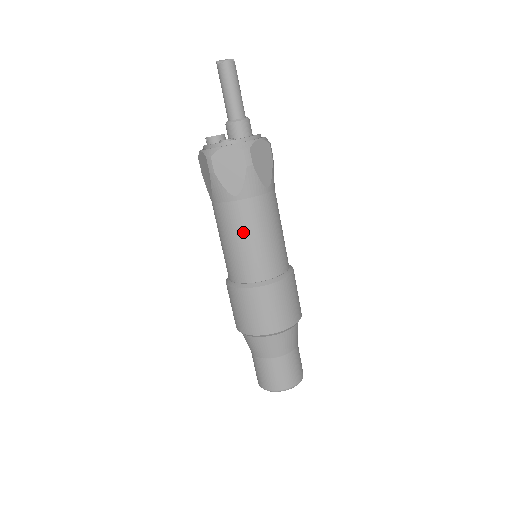
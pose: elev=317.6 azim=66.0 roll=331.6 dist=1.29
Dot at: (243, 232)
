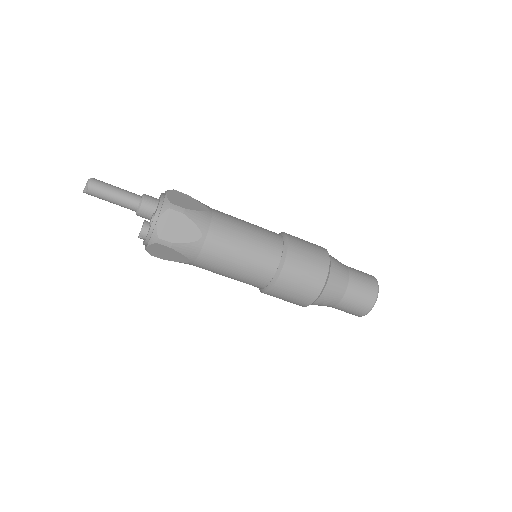
Dot at: (233, 249)
